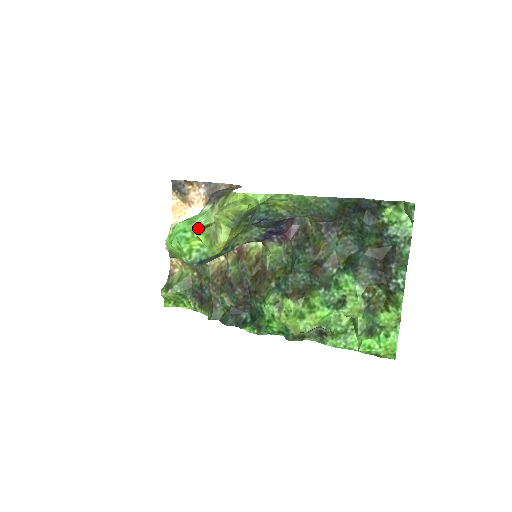
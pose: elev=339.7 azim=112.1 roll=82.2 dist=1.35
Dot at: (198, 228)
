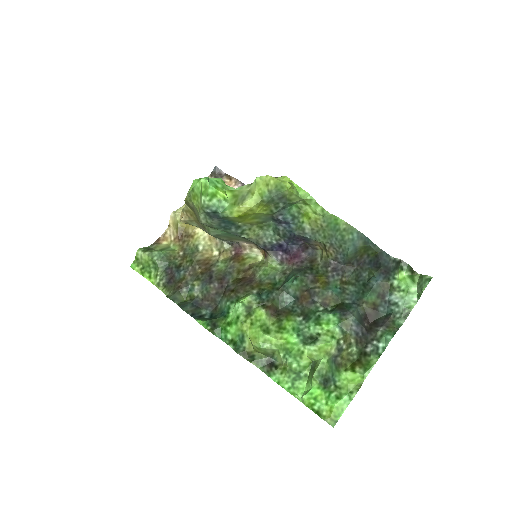
Dot at: (228, 189)
